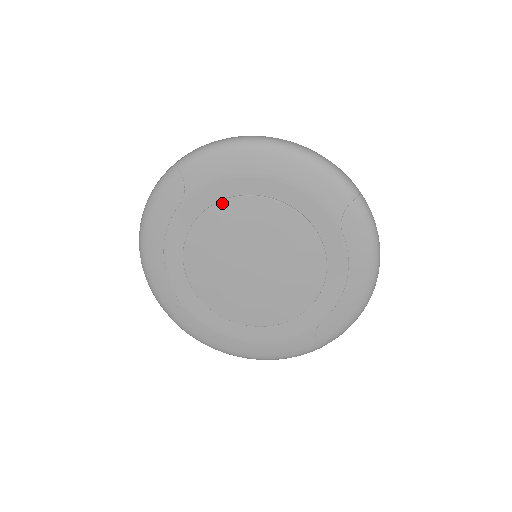
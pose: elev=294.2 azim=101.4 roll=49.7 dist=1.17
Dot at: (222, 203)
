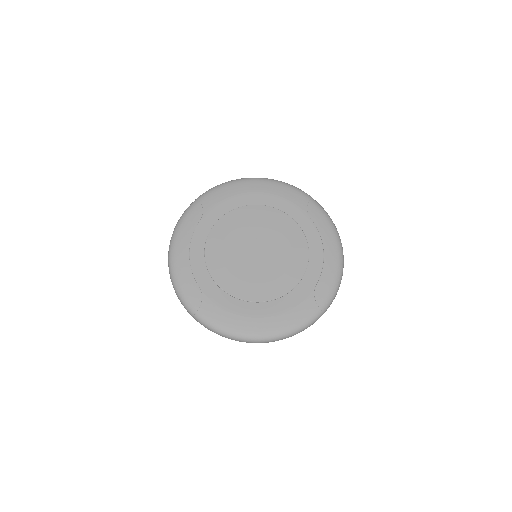
Dot at: (229, 213)
